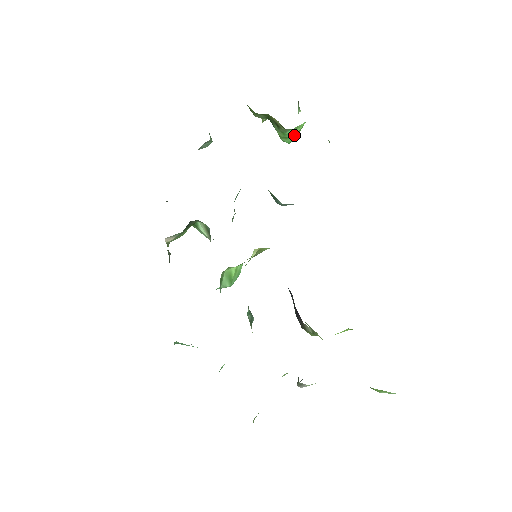
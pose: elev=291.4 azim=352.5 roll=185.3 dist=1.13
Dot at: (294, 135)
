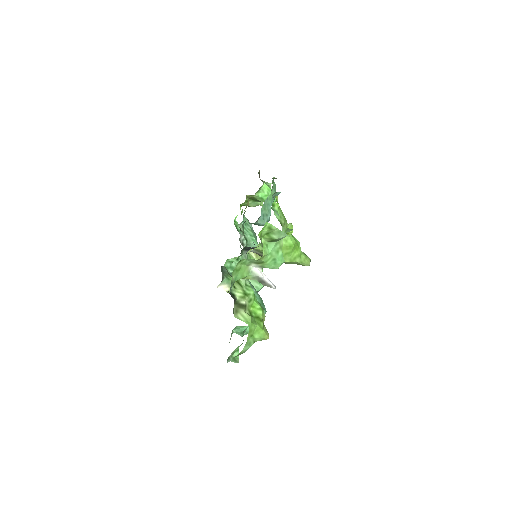
Dot at: (266, 194)
